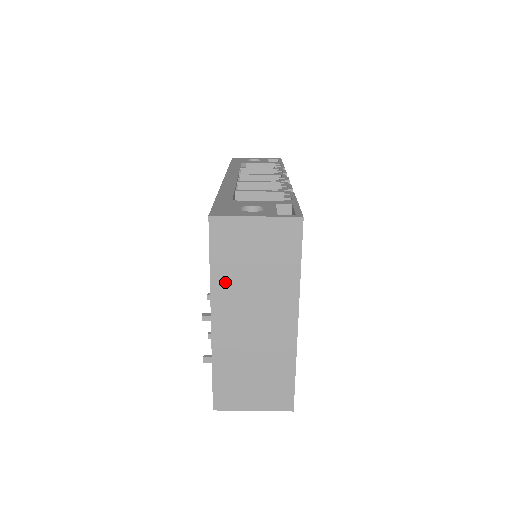
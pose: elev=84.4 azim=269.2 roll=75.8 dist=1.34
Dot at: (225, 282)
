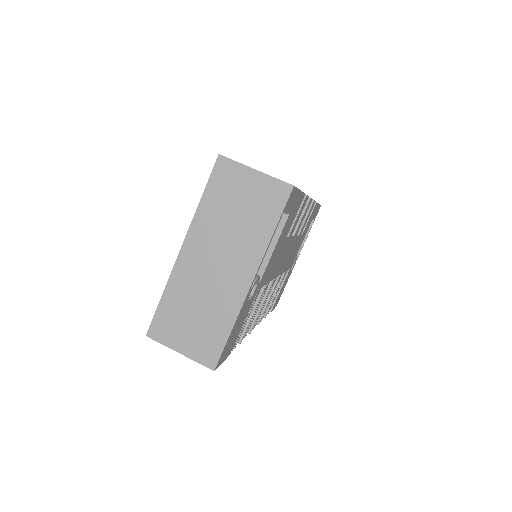
Dot at: (207, 217)
